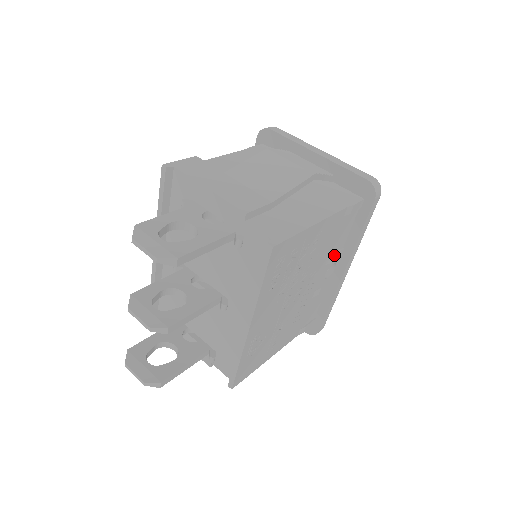
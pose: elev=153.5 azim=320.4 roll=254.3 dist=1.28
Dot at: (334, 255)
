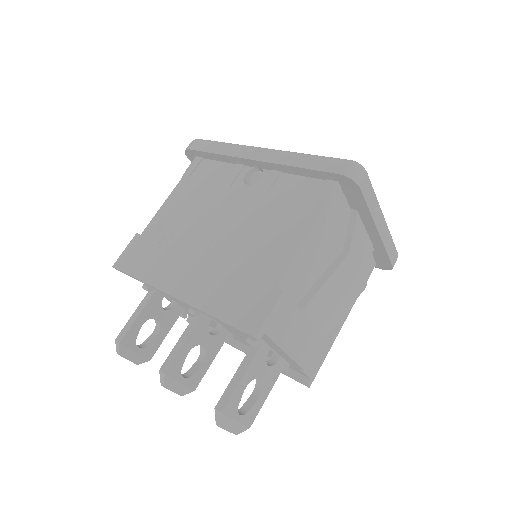
Dot at: occluded
